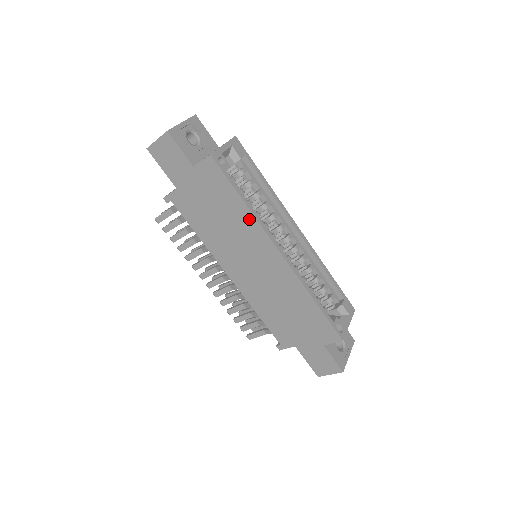
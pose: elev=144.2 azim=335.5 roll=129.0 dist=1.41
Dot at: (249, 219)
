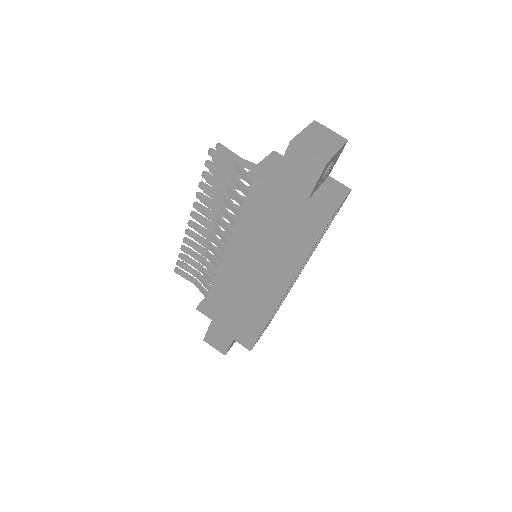
Dot at: (295, 264)
